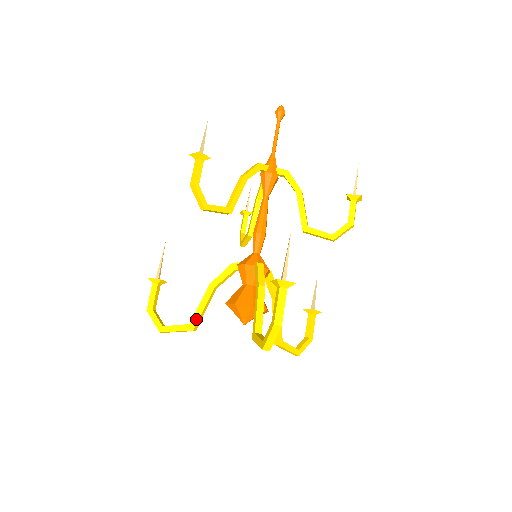
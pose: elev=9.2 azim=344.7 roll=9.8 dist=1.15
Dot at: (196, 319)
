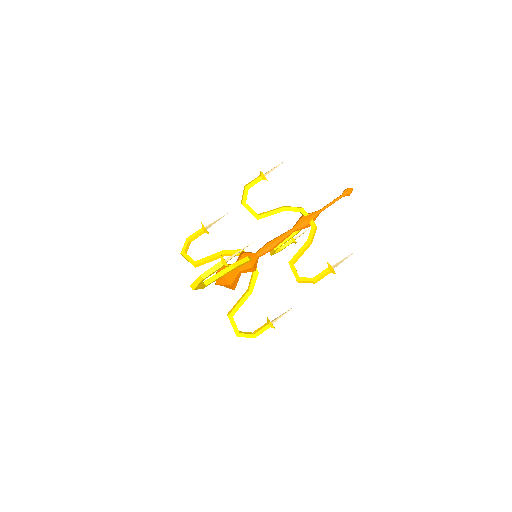
Dot at: (200, 261)
